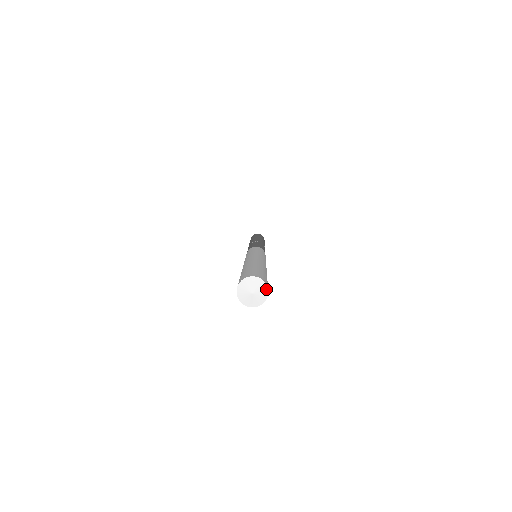
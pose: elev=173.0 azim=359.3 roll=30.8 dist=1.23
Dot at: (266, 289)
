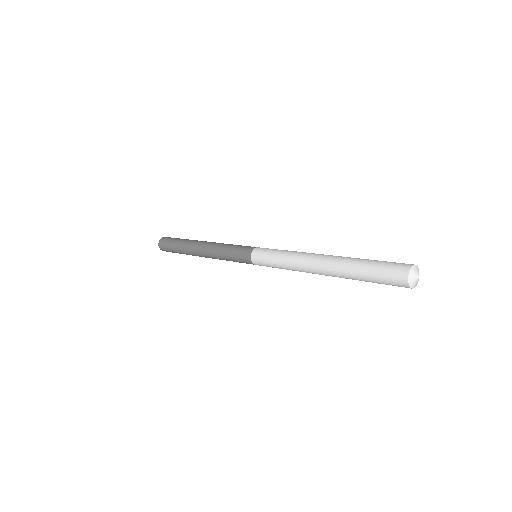
Dot at: (418, 268)
